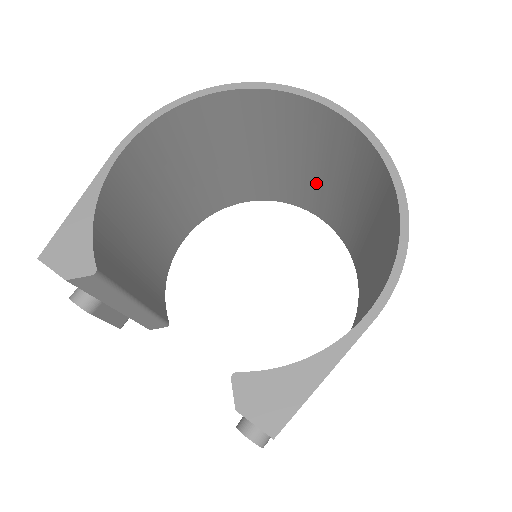
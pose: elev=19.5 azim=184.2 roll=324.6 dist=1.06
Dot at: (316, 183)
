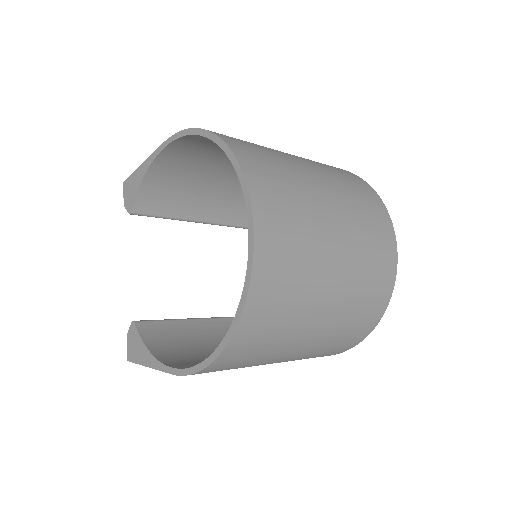
Dot at: occluded
